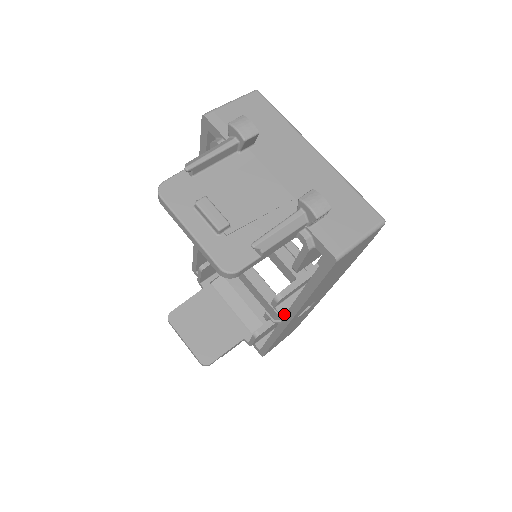
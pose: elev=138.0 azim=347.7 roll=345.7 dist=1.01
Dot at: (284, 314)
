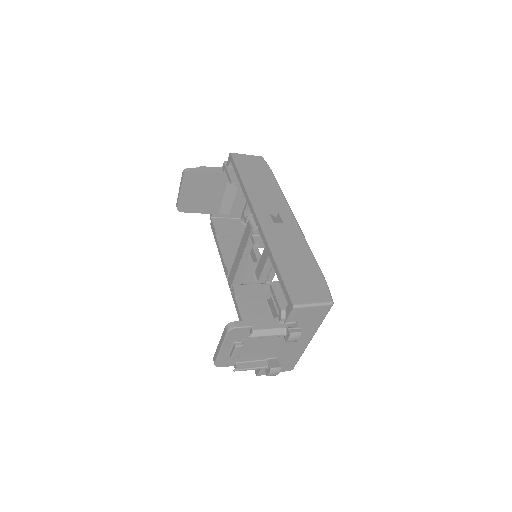
Dot at: (232, 293)
